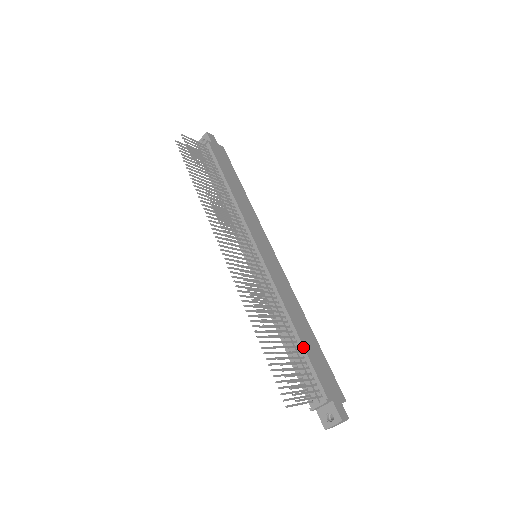
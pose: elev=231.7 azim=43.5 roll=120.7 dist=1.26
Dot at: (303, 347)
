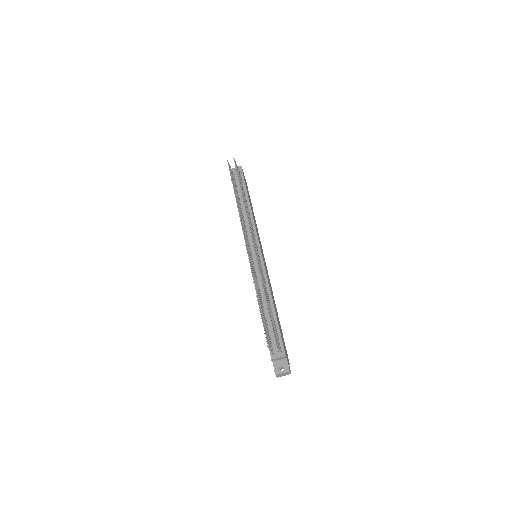
Dot at: (277, 320)
